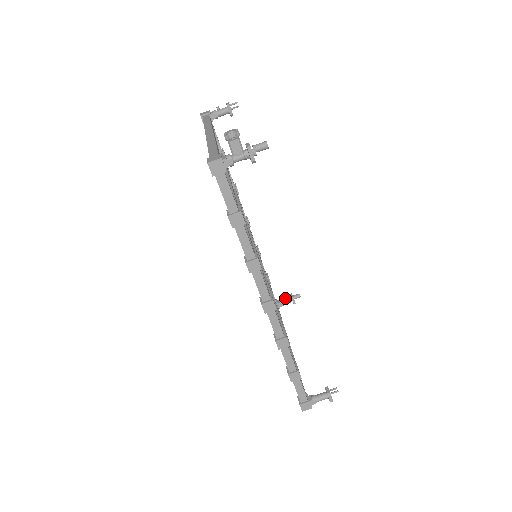
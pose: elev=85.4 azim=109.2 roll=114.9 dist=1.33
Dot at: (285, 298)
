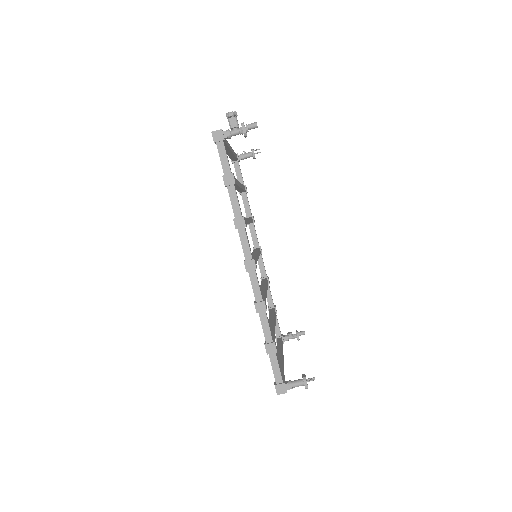
Dot at: (290, 333)
